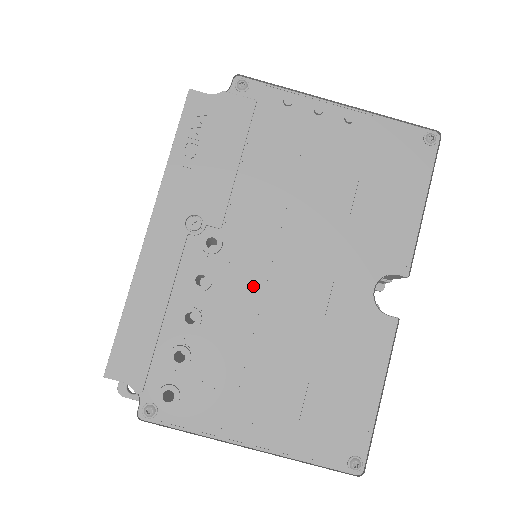
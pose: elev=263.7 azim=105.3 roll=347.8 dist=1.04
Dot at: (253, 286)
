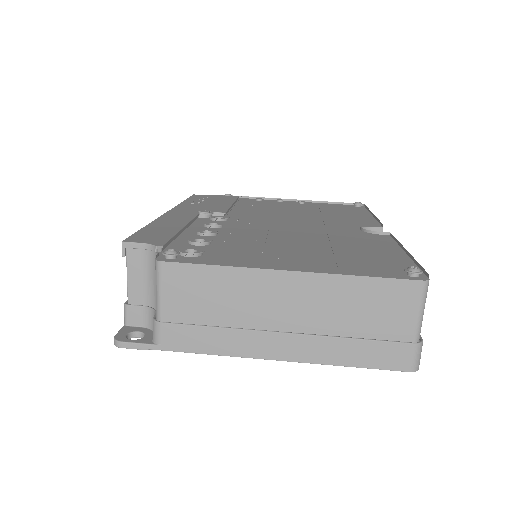
Dot at: (259, 228)
